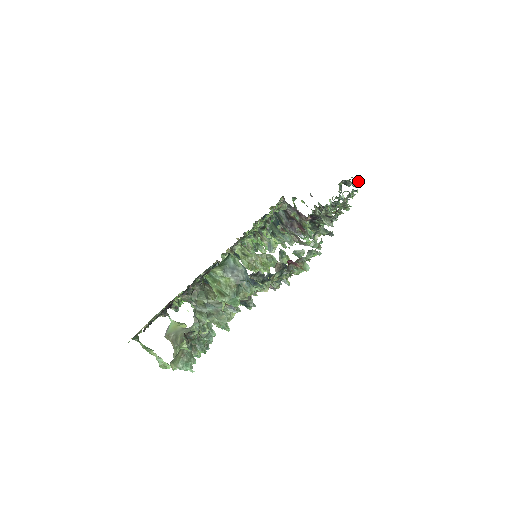
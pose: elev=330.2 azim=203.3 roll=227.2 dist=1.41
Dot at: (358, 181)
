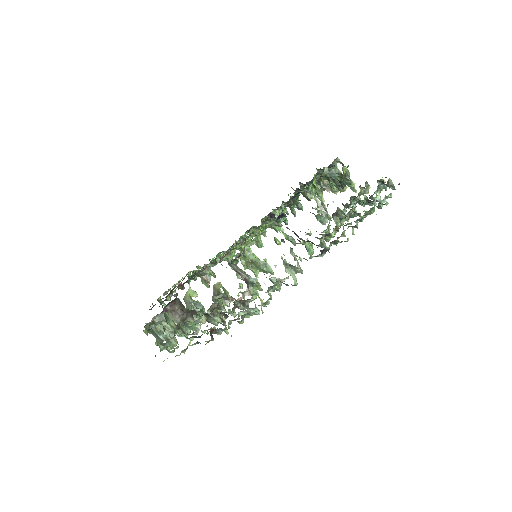
Dot at: occluded
